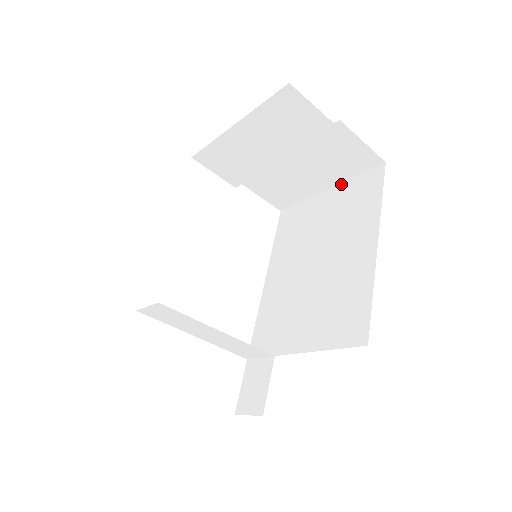
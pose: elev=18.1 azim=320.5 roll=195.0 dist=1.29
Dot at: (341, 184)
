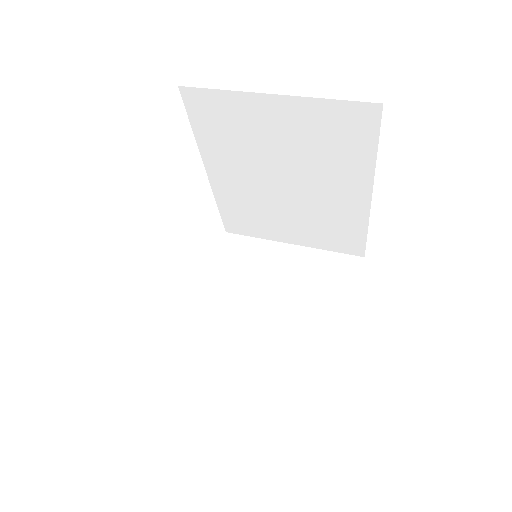
Dot at: (302, 99)
